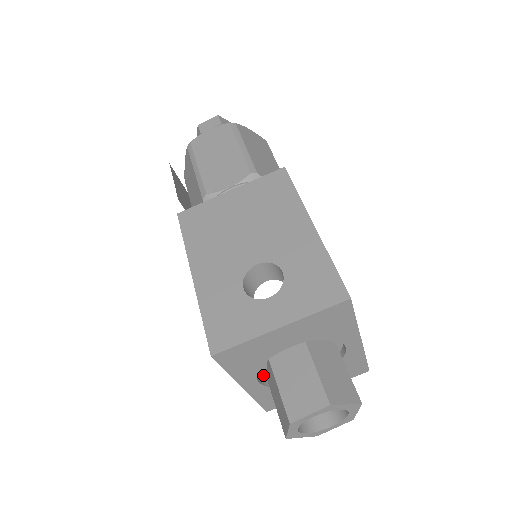
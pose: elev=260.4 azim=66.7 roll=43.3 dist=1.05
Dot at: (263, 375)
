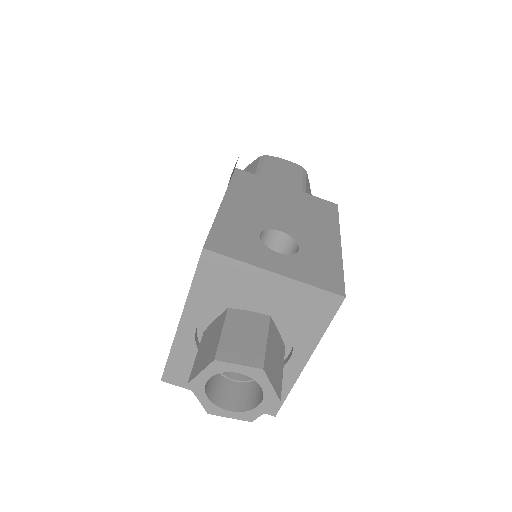
Dot at: (202, 328)
